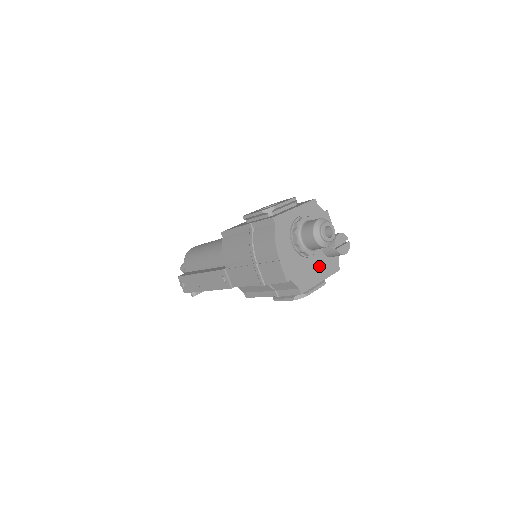
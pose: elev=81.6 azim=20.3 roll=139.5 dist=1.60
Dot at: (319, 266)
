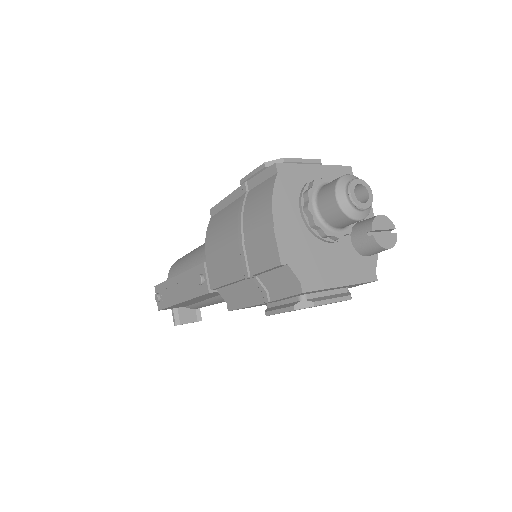
Dot at: (342, 261)
